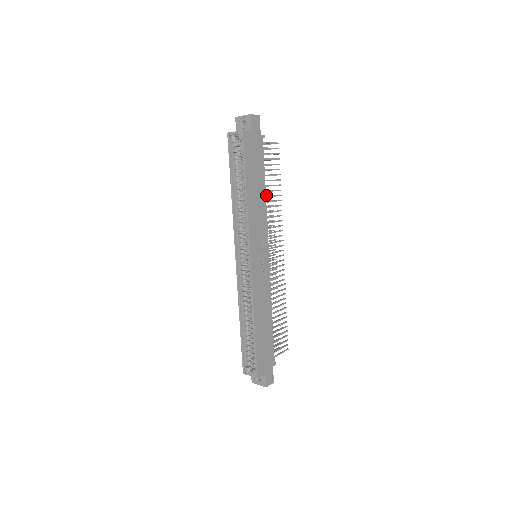
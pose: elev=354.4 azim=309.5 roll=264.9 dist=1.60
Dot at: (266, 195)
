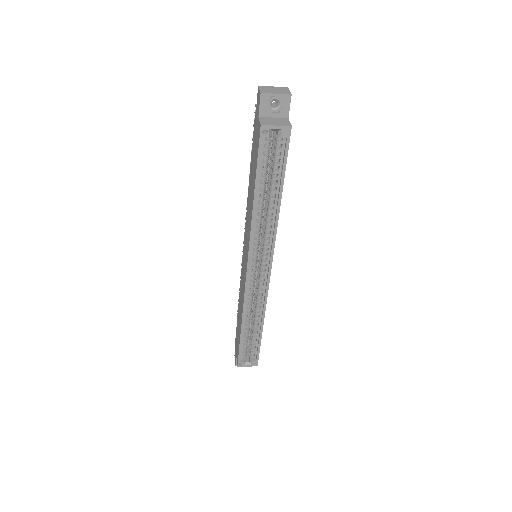
Dot at: occluded
